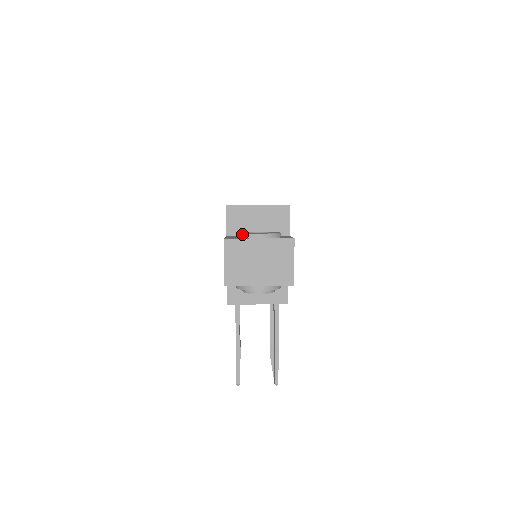
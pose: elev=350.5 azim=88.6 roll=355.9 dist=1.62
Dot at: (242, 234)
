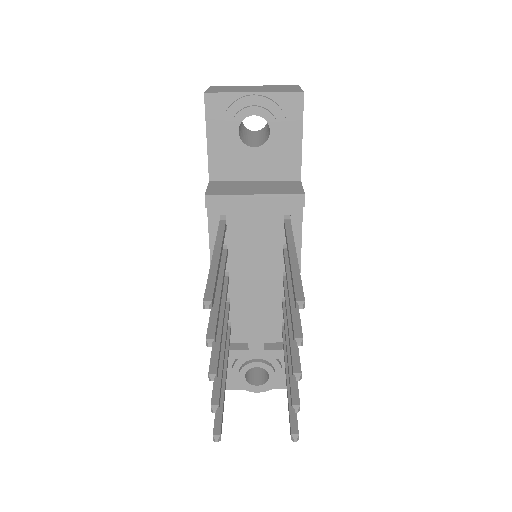
Dot at: occluded
